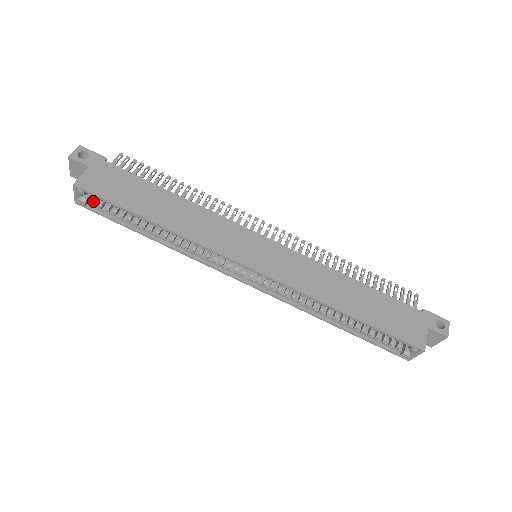
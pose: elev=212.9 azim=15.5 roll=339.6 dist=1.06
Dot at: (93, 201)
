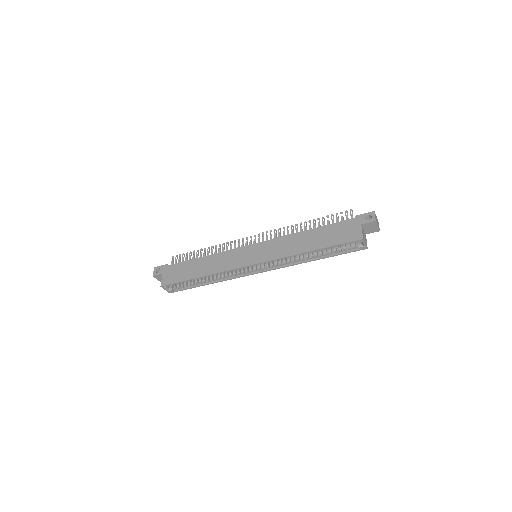
Dot at: (174, 287)
